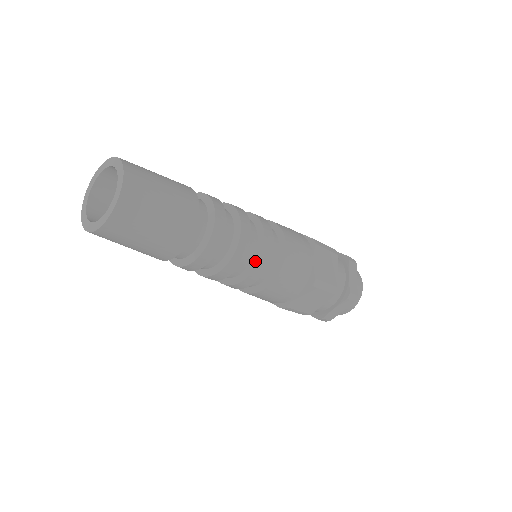
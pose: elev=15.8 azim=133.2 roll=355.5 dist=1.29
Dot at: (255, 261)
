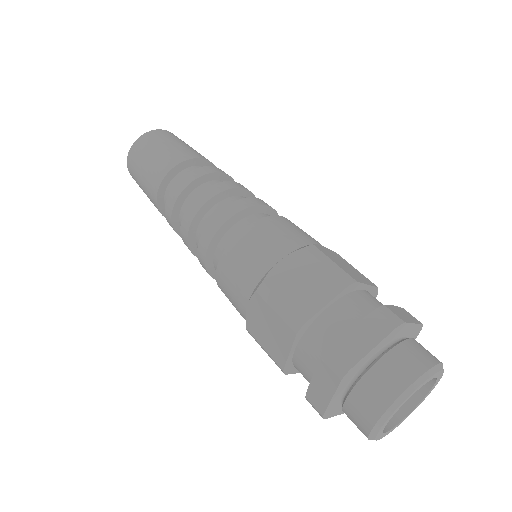
Dot at: (239, 202)
